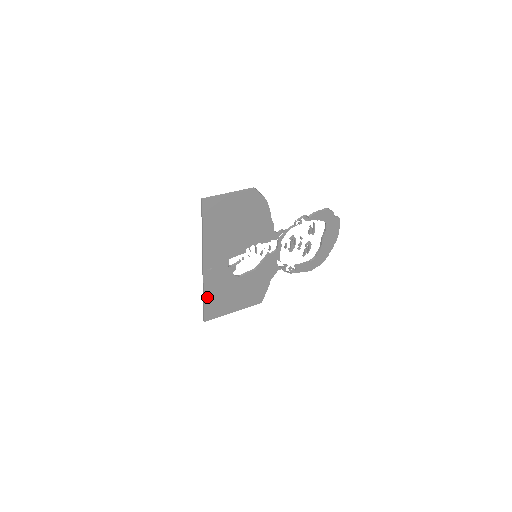
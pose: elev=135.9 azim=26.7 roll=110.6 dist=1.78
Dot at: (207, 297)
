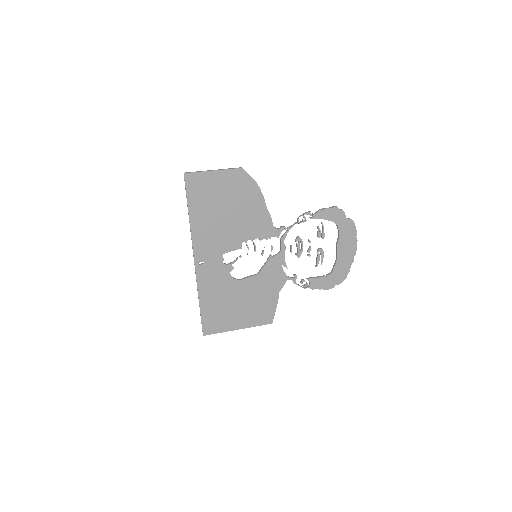
Dot at: (203, 301)
